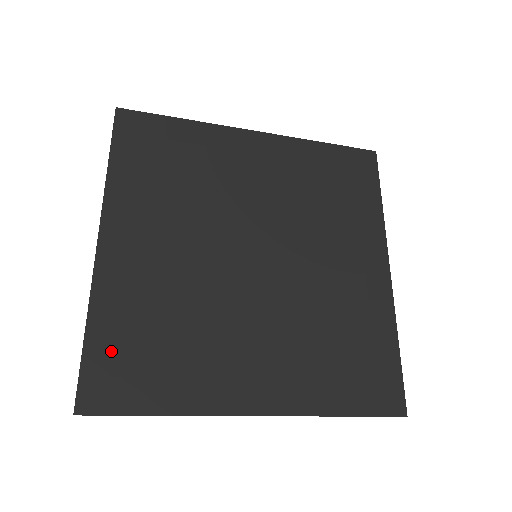
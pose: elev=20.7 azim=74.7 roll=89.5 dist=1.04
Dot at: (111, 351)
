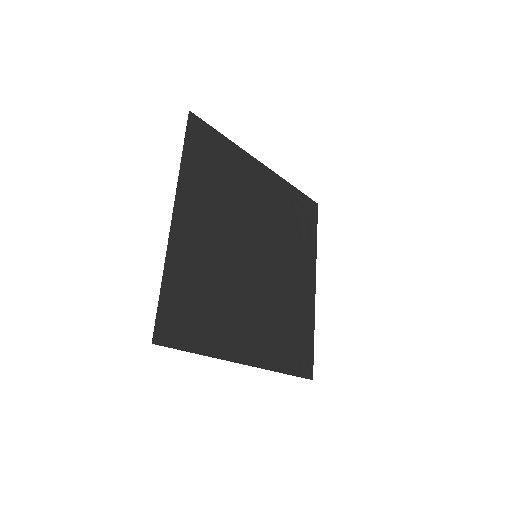
Dot at: (176, 302)
